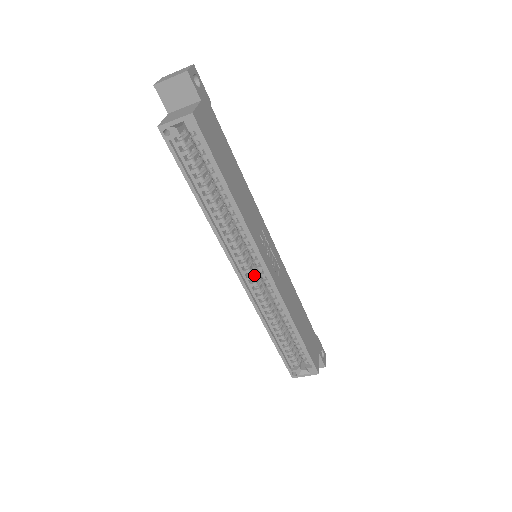
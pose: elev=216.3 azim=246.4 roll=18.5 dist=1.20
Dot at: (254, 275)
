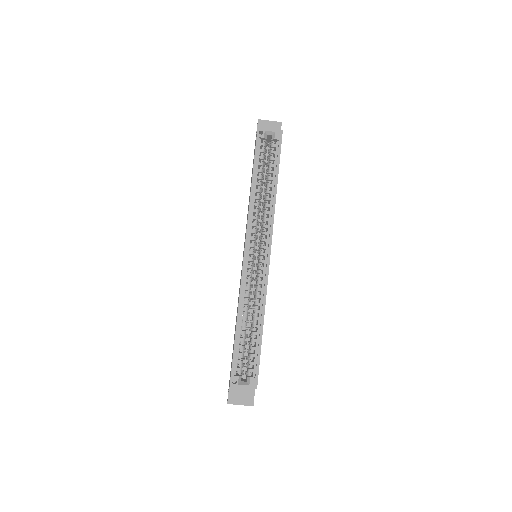
Dot at: (253, 261)
